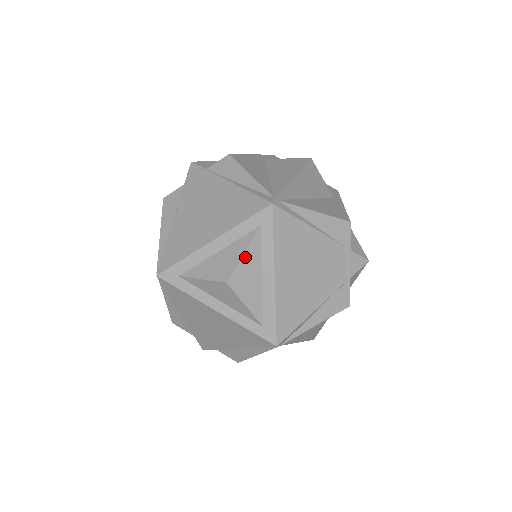
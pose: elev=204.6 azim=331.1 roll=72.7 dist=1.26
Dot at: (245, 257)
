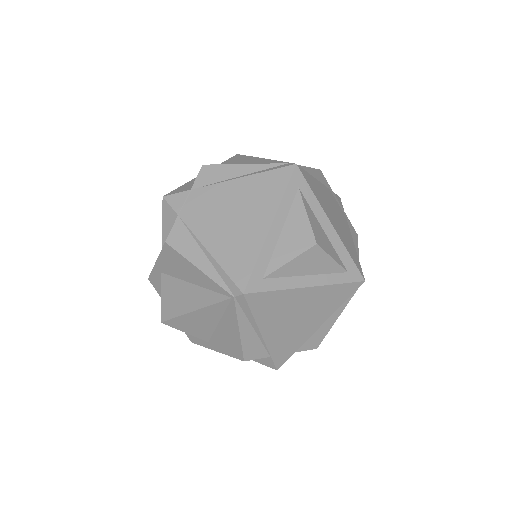
Dot at: (309, 217)
